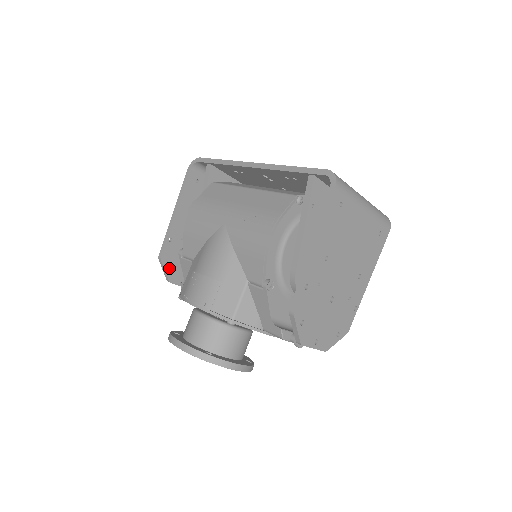
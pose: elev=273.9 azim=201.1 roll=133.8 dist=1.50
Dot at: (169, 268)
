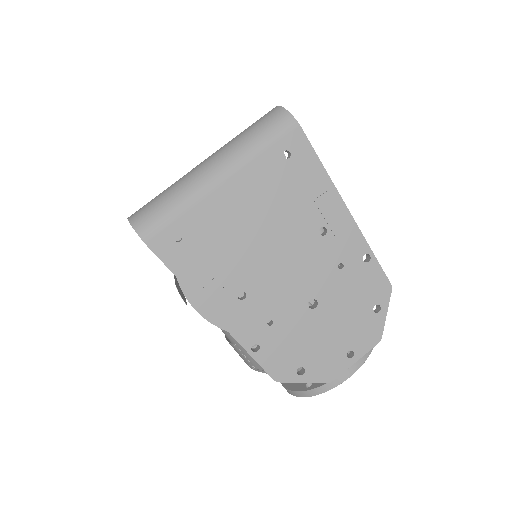
Dot at: occluded
